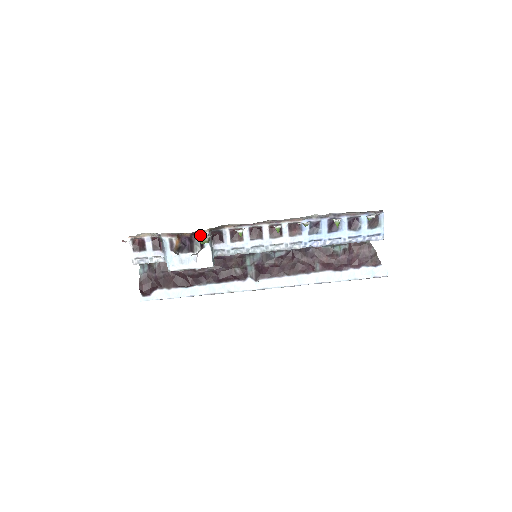
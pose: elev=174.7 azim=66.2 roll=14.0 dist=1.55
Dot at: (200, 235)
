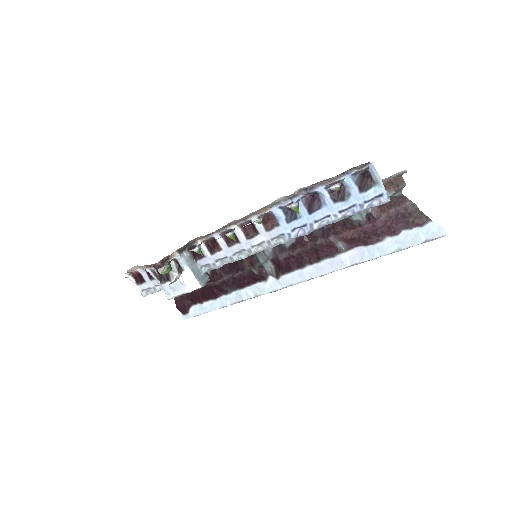
Dot at: (173, 259)
